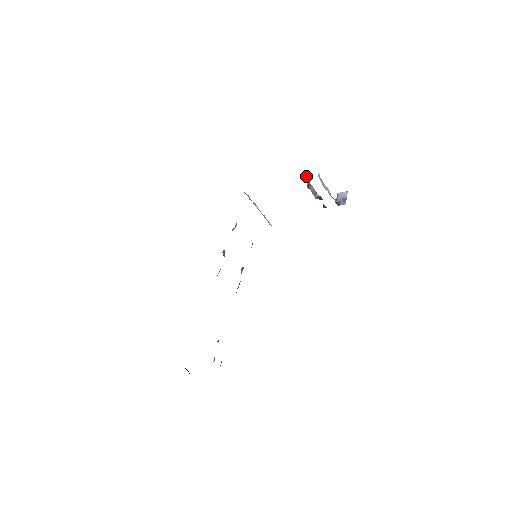
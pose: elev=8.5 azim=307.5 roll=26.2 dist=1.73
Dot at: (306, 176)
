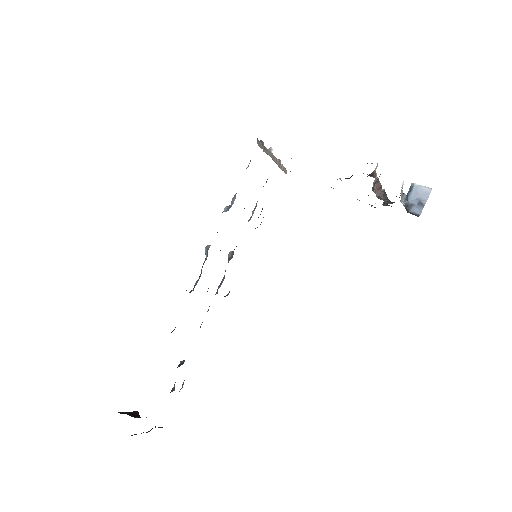
Dot at: occluded
